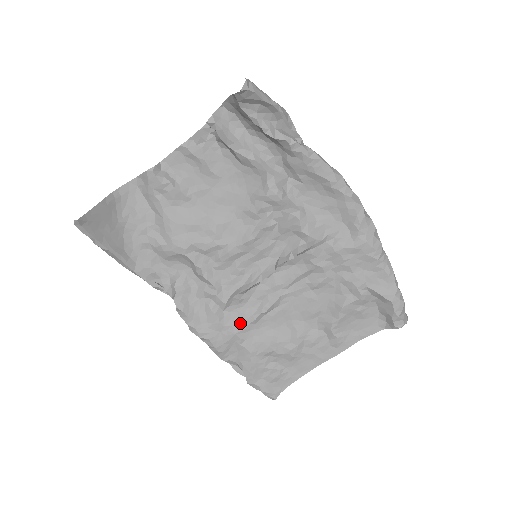
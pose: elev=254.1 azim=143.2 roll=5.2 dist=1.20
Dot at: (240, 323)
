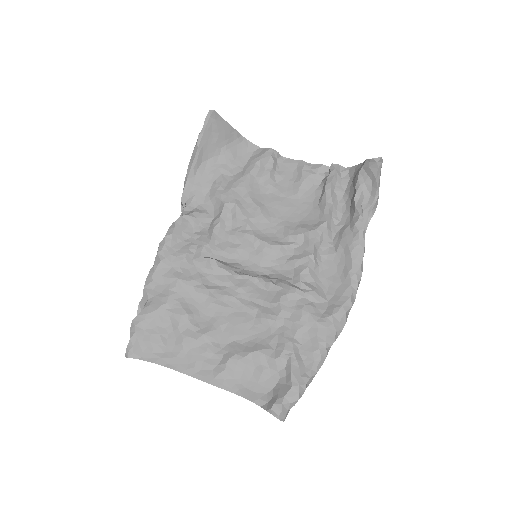
Dot at: (190, 278)
